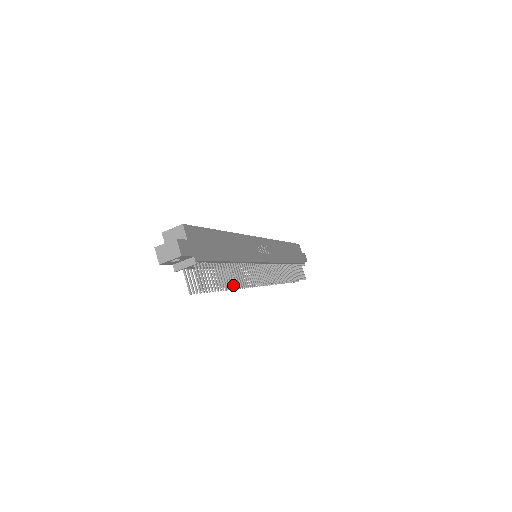
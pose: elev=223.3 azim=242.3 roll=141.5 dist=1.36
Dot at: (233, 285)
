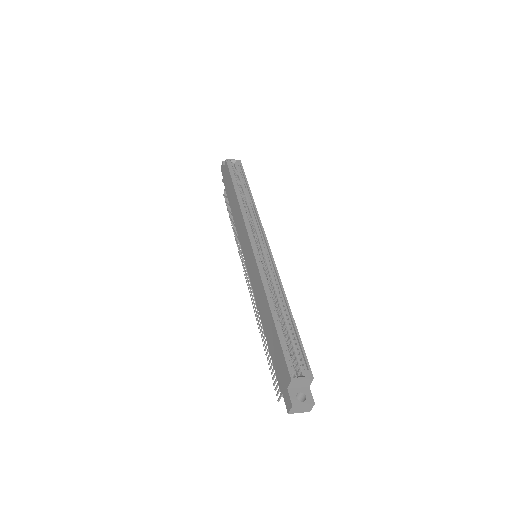
Dot at: occluded
